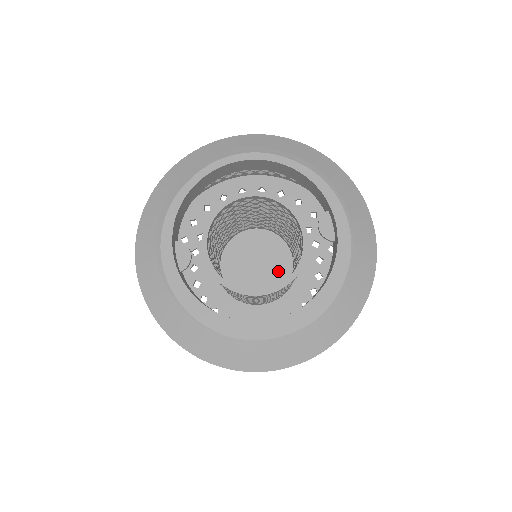
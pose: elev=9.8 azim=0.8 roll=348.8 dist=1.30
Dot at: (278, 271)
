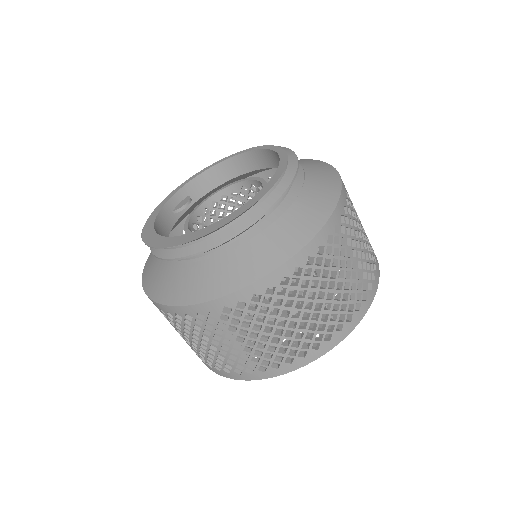
Dot at: (289, 303)
